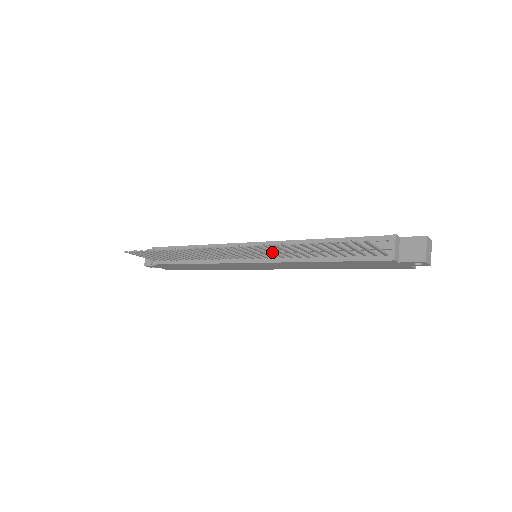
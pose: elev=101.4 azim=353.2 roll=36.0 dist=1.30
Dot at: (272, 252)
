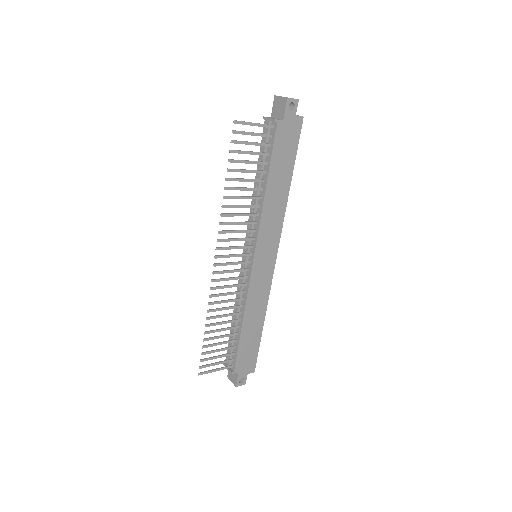
Dot at: (240, 222)
